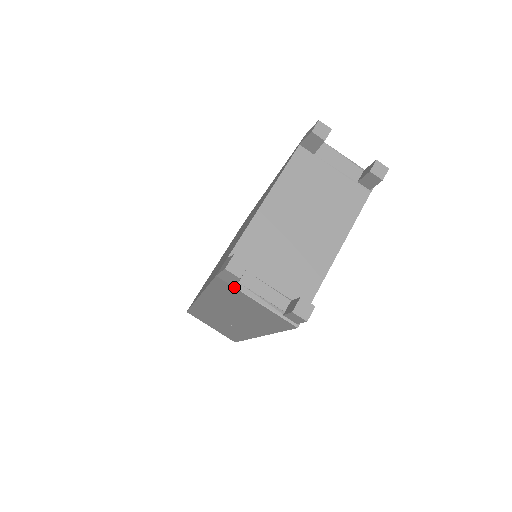
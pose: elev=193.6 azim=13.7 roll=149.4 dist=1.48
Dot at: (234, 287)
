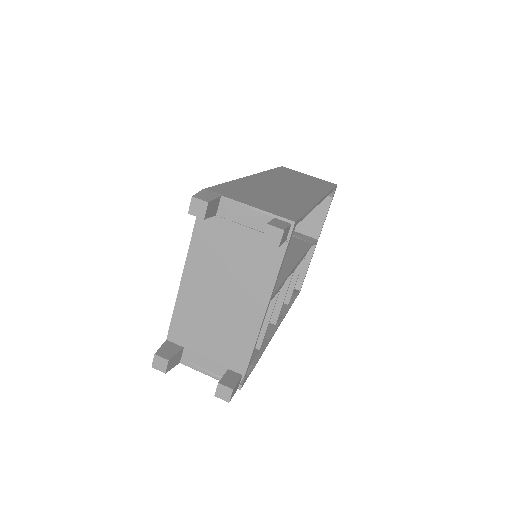
Dot at: occluded
